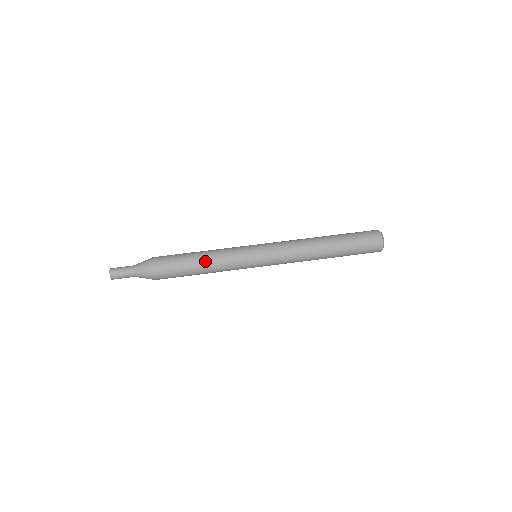
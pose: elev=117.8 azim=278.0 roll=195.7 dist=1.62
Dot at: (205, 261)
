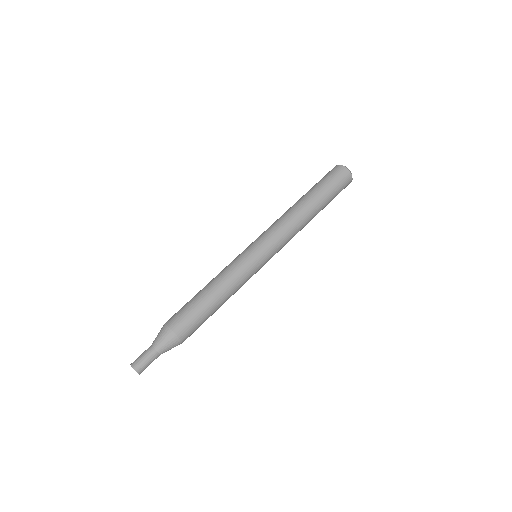
Dot at: (214, 287)
